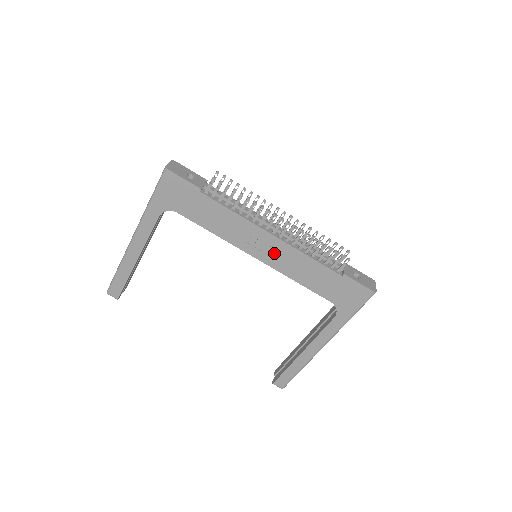
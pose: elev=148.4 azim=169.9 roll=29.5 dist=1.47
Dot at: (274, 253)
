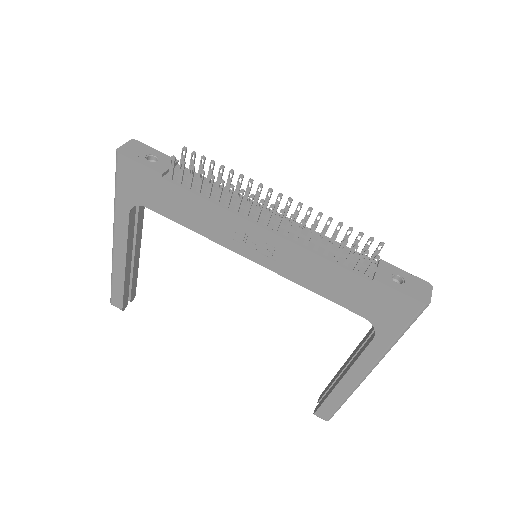
Dot at: (272, 252)
